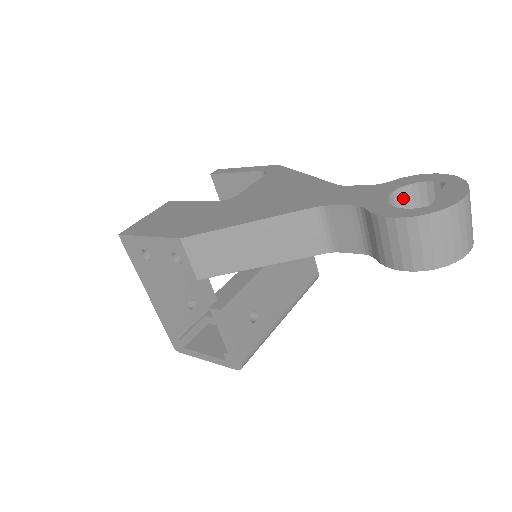
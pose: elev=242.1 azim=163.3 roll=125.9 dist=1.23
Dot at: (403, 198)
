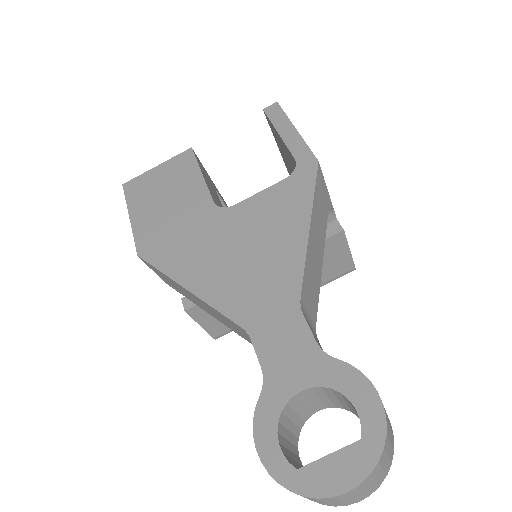
Dot at: (330, 392)
